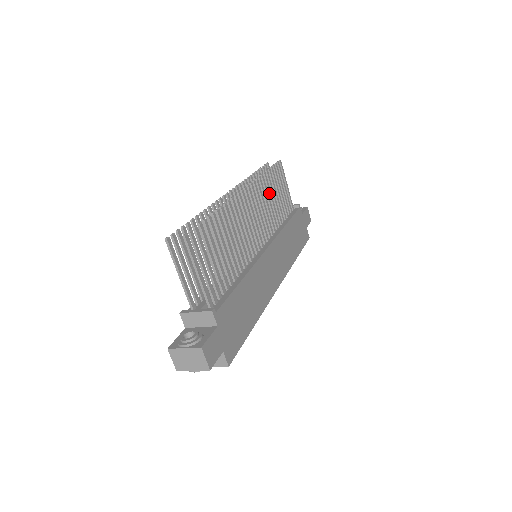
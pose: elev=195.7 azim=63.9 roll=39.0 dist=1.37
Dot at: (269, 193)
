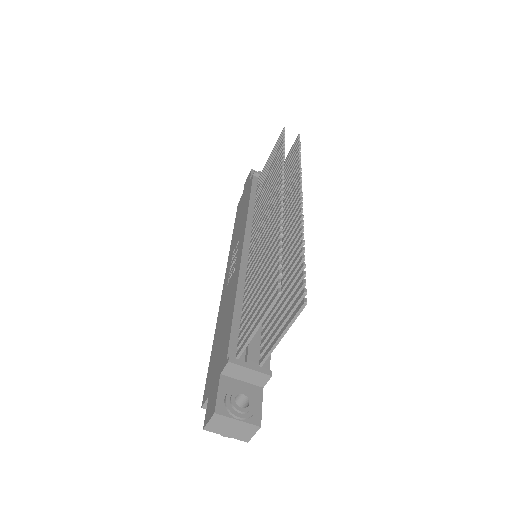
Dot at: (289, 182)
